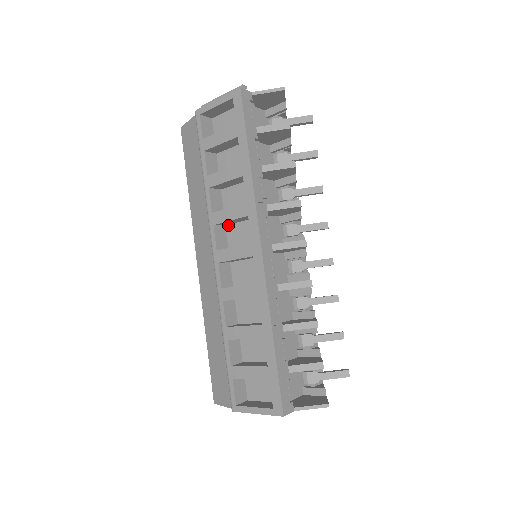
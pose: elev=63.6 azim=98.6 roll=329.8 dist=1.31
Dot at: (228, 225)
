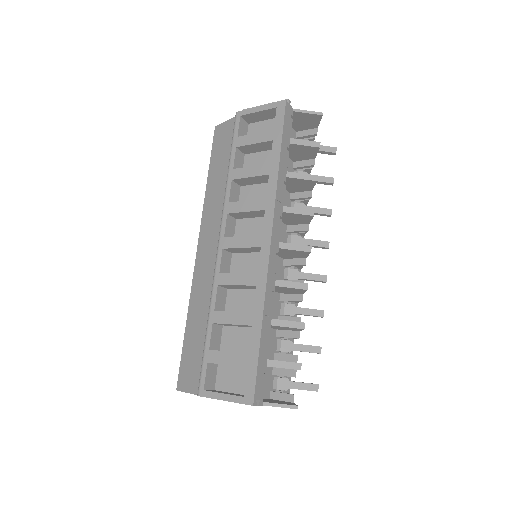
Dot at: (239, 219)
